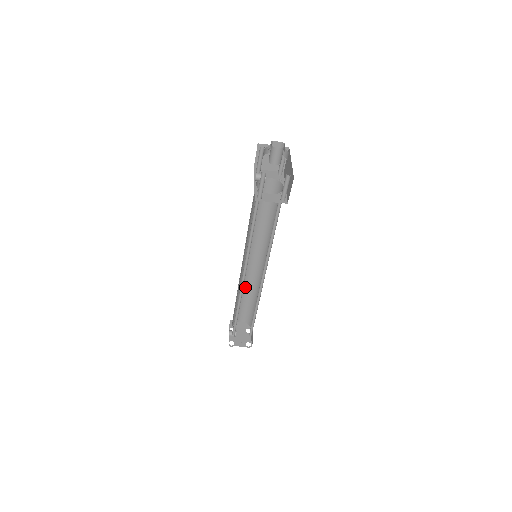
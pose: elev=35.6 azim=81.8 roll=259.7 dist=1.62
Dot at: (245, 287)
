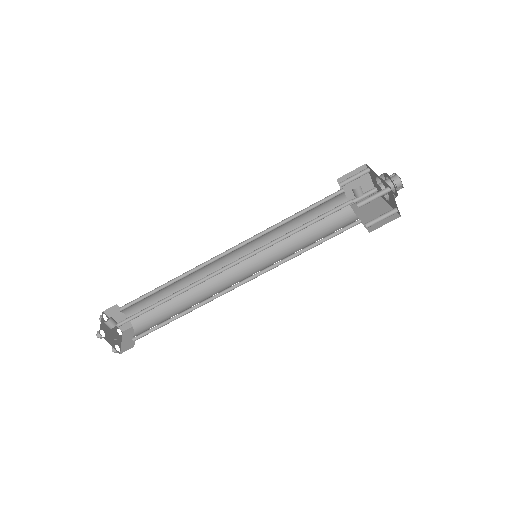
Dot at: (188, 279)
